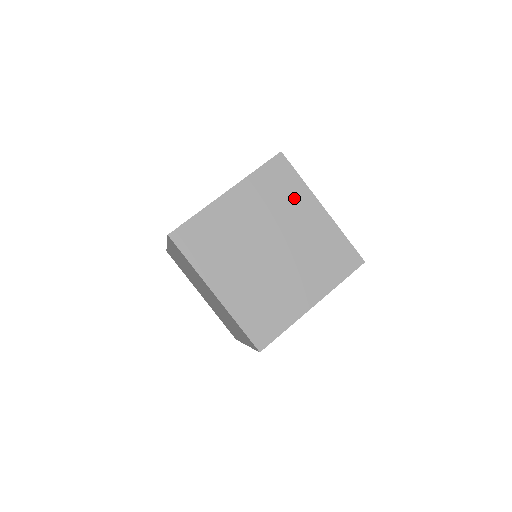
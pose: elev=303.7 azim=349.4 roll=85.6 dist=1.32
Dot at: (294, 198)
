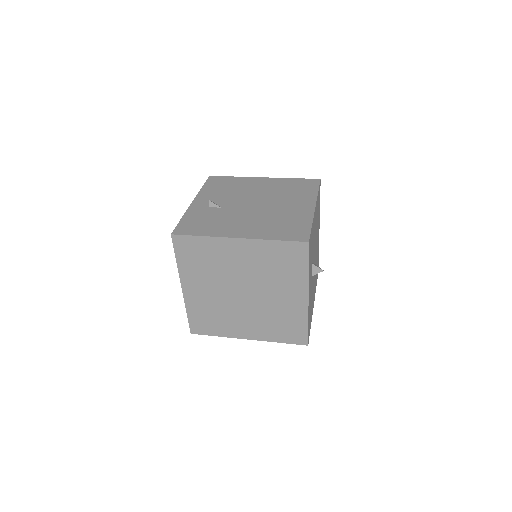
Dot at: (290, 278)
